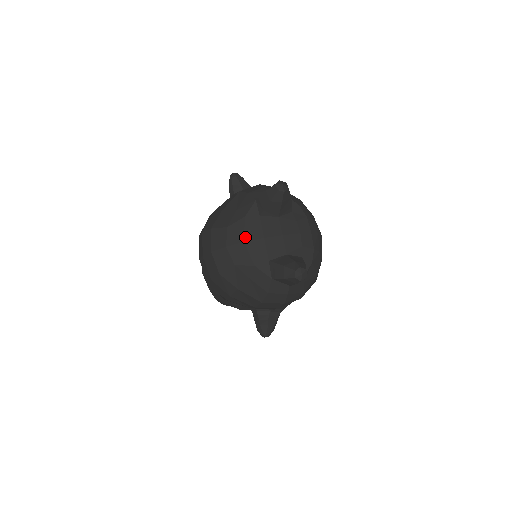
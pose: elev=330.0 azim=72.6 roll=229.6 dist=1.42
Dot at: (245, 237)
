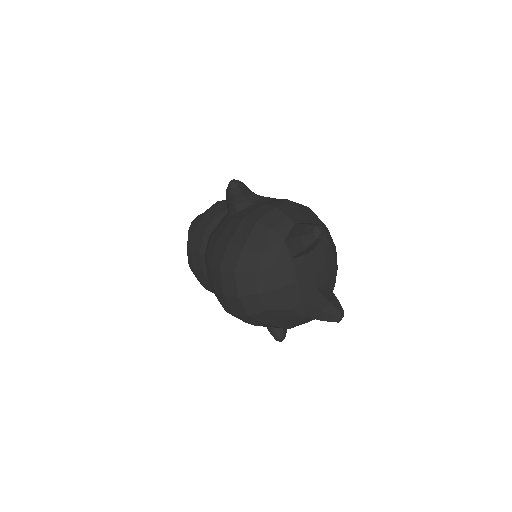
Dot at: (278, 284)
